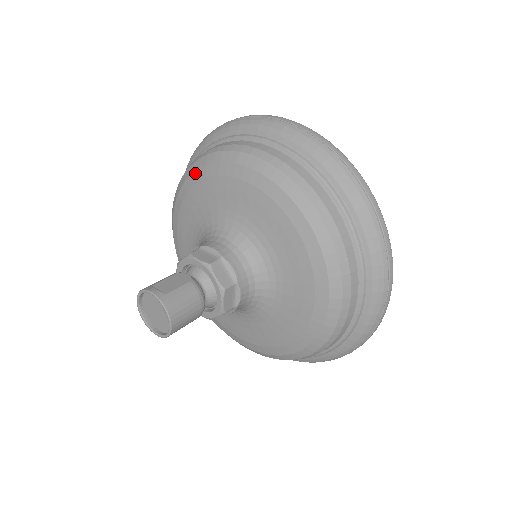
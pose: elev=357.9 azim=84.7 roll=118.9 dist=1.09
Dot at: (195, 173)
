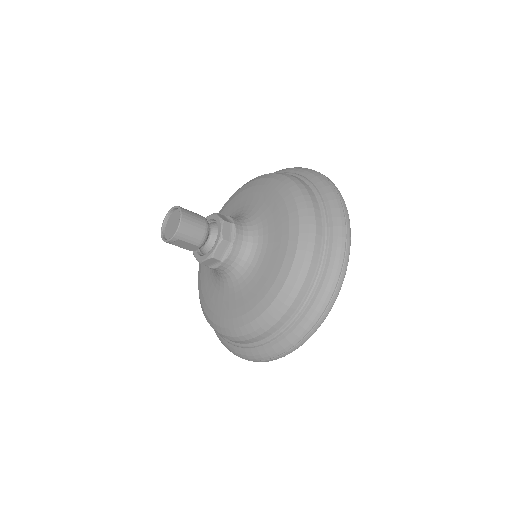
Dot at: occluded
